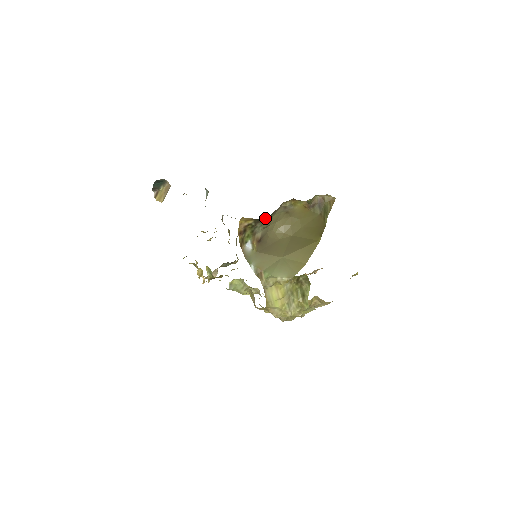
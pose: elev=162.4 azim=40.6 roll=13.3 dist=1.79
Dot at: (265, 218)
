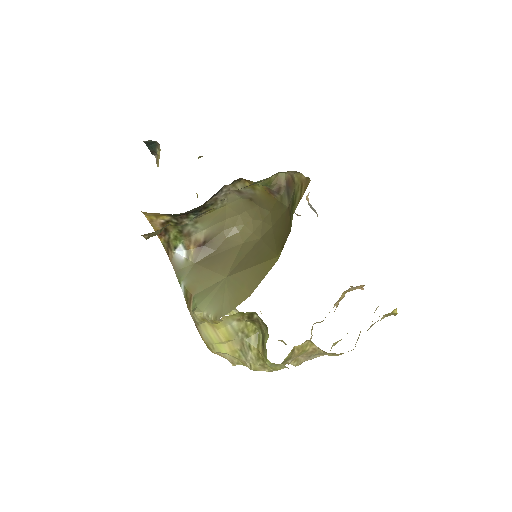
Dot at: (193, 211)
